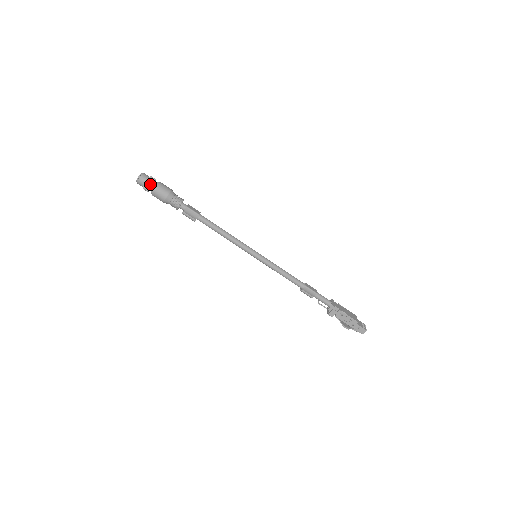
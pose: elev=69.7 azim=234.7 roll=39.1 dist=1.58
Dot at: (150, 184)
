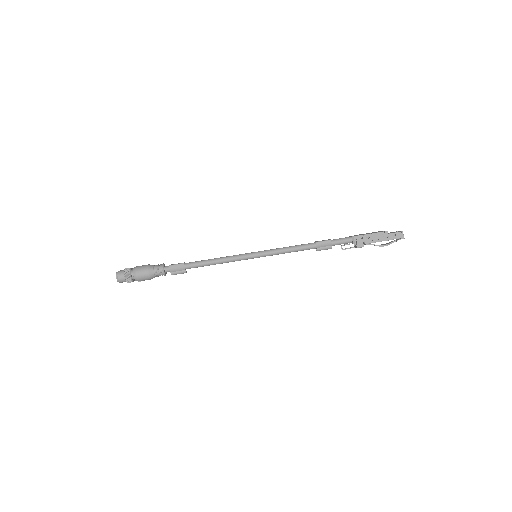
Dot at: (128, 273)
